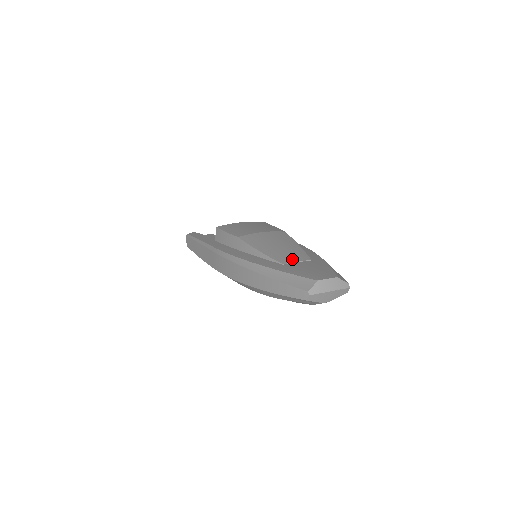
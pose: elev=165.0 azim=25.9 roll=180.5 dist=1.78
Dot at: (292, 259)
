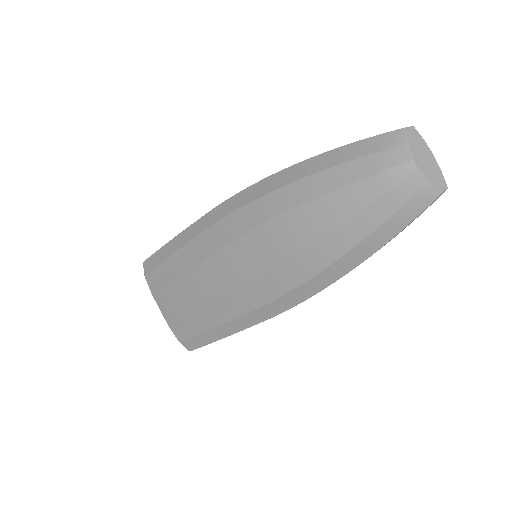
Dot at: occluded
